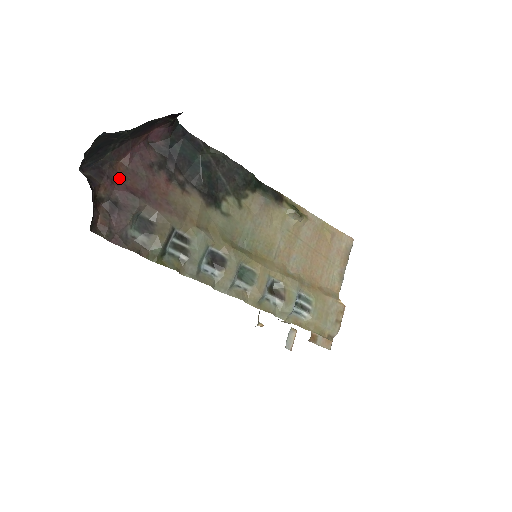
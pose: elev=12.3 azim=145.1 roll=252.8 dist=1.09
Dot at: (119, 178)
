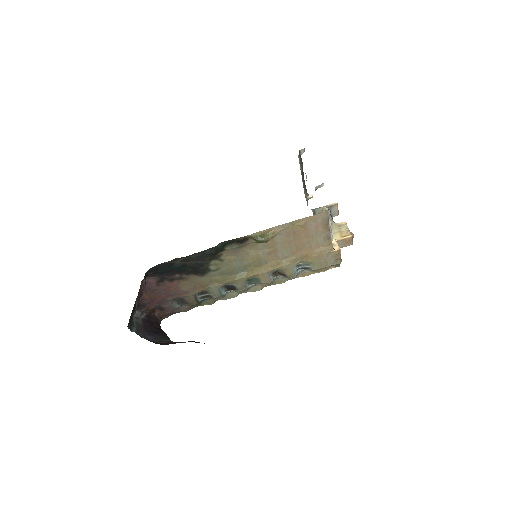
Dot at: (151, 299)
